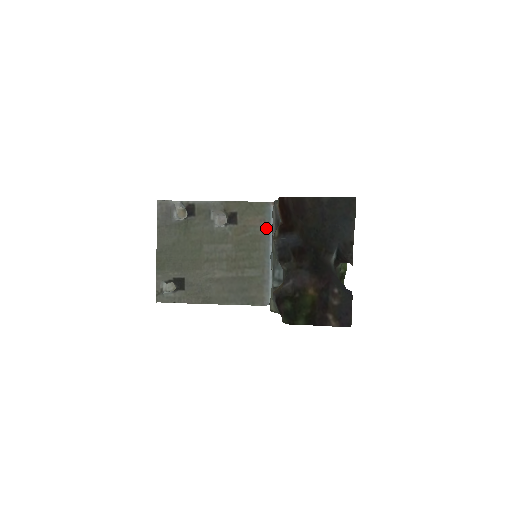
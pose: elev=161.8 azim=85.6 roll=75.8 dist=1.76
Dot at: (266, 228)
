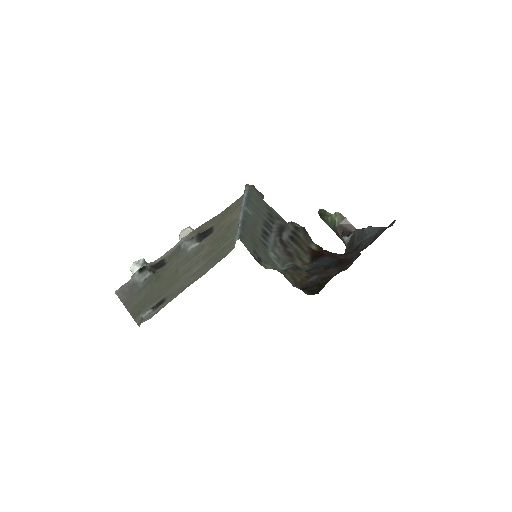
Dot at: (240, 210)
